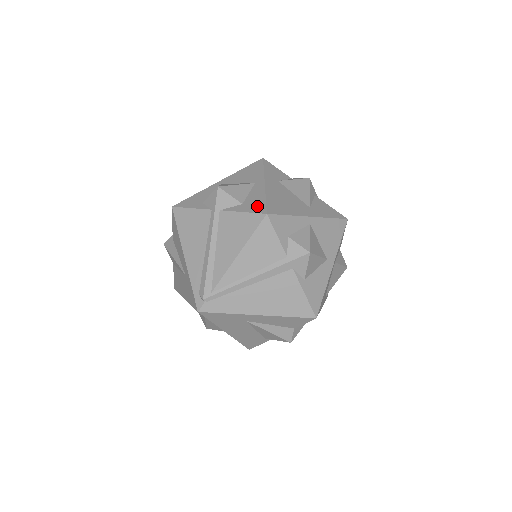
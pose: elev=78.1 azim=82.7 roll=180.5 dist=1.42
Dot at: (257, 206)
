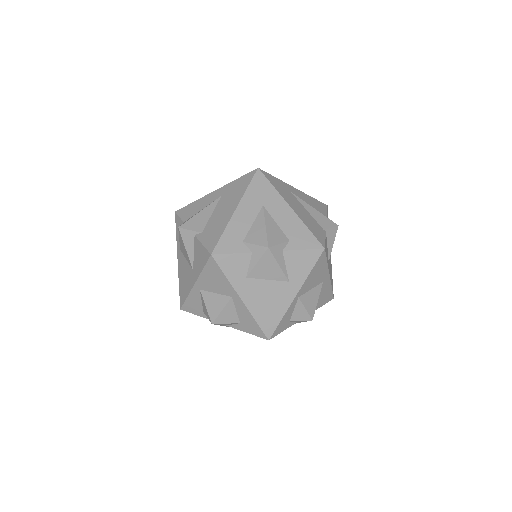
Dot at: (255, 330)
